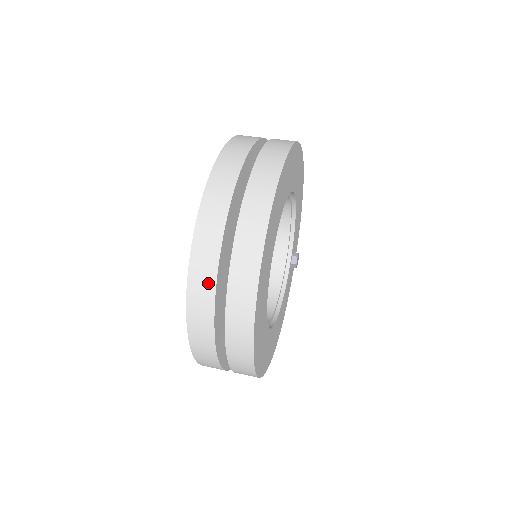
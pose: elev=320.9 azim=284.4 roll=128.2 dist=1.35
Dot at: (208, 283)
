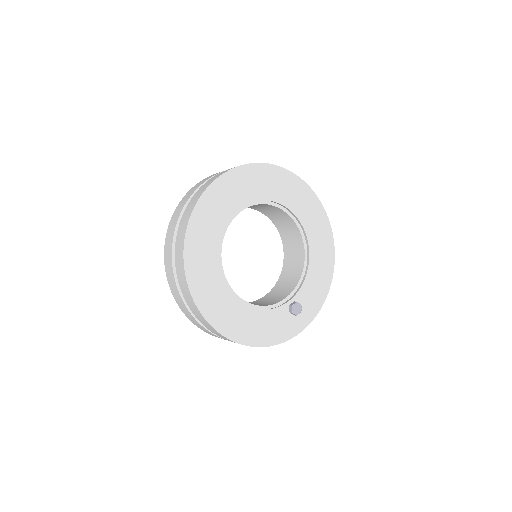
Dot at: (198, 186)
